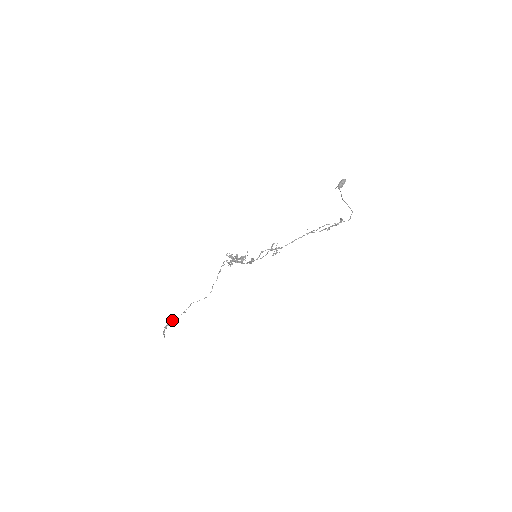
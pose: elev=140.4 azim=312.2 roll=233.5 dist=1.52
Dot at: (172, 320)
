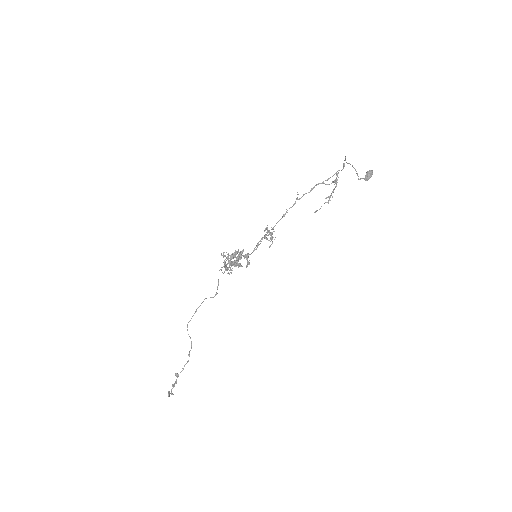
Dot at: occluded
